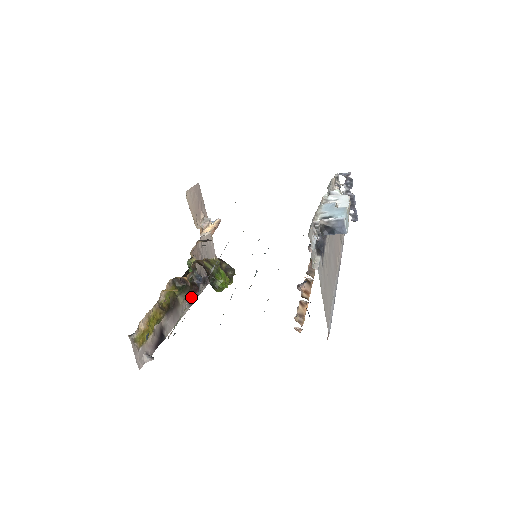
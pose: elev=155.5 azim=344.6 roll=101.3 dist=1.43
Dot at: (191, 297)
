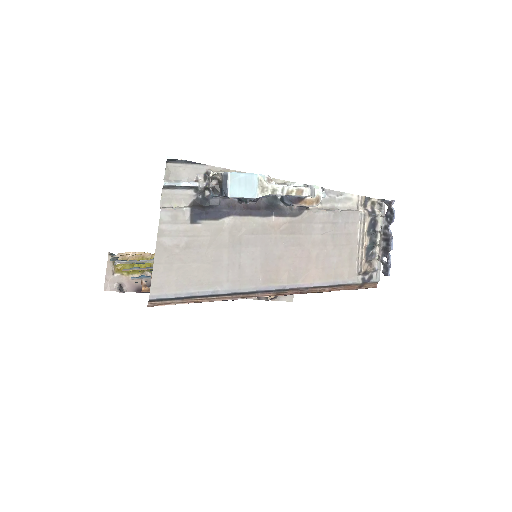
Dot at: occluded
